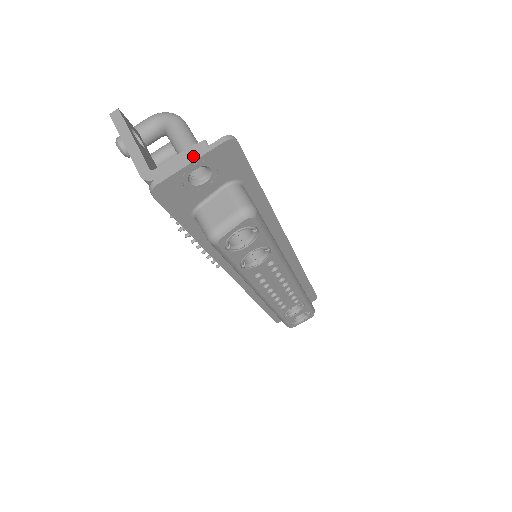
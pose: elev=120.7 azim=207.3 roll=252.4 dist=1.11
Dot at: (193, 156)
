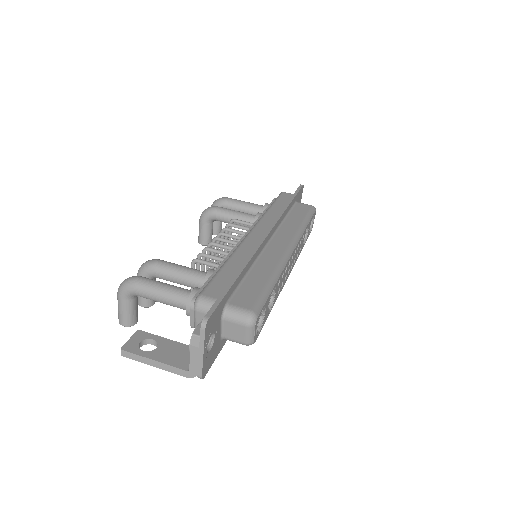
Dot at: (199, 350)
